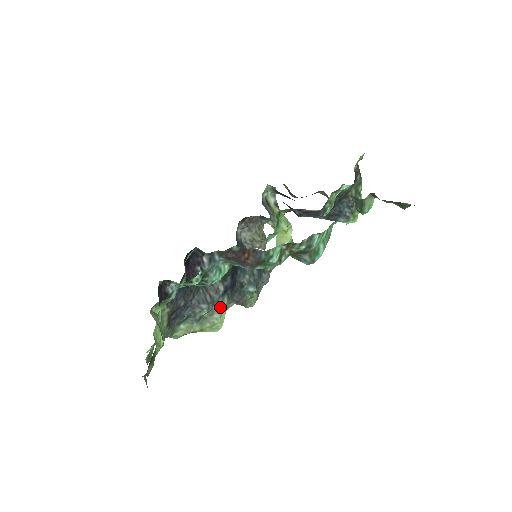
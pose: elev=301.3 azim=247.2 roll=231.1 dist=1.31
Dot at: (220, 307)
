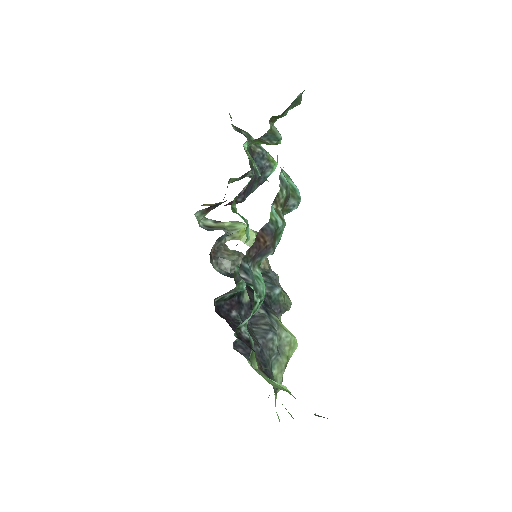
Dot at: (278, 325)
